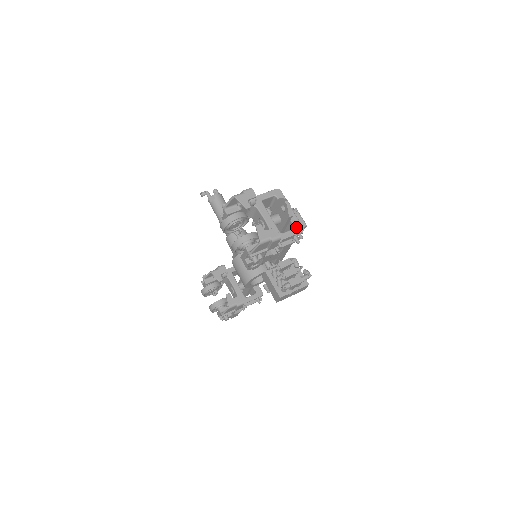
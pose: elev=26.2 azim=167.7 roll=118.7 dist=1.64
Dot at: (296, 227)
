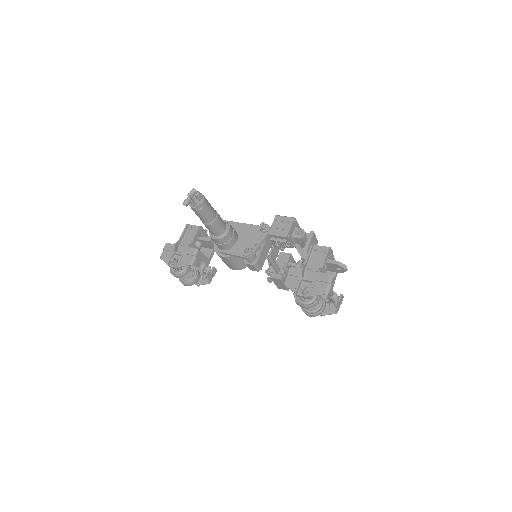
Dot at: occluded
